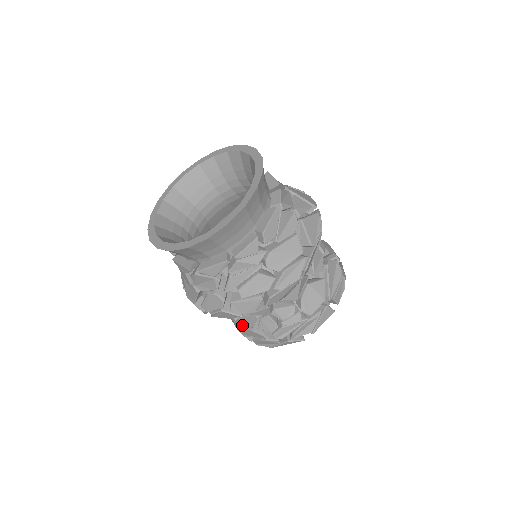
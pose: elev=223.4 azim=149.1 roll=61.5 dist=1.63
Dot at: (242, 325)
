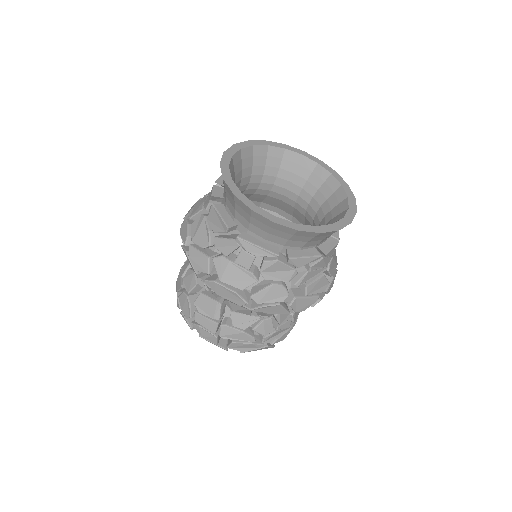
Dot at: (230, 325)
